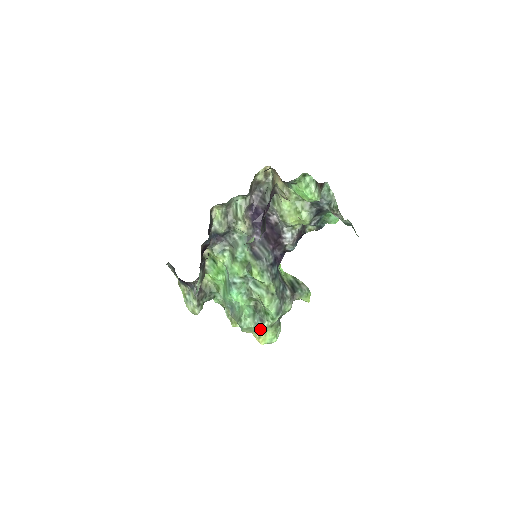
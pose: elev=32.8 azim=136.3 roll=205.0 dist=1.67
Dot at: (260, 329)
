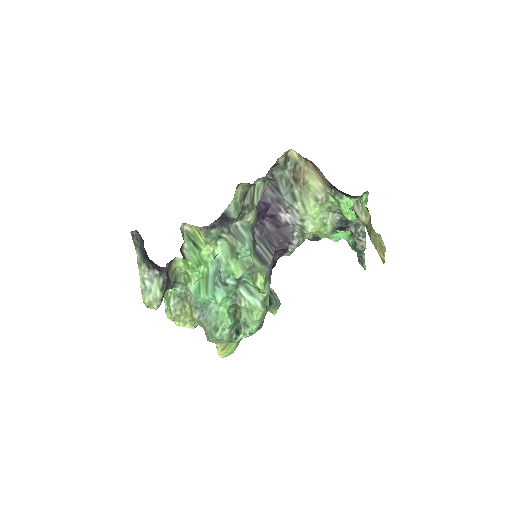
Dot at: (231, 342)
